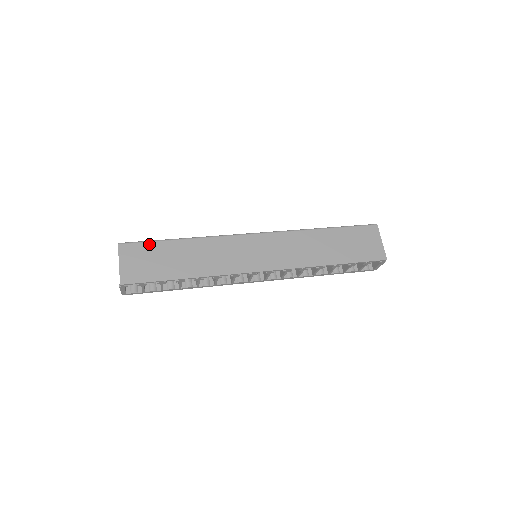
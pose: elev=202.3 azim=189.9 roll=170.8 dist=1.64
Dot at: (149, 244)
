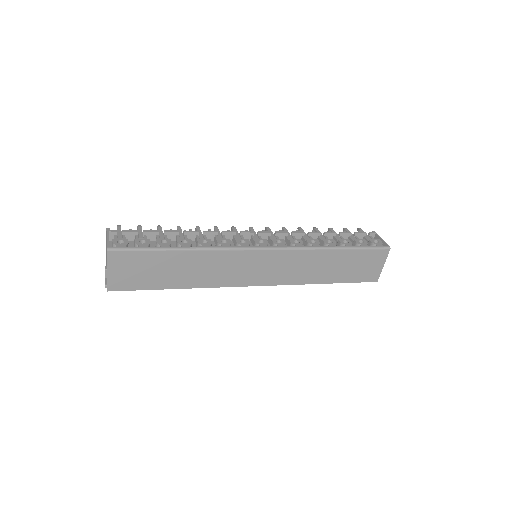
Dot at: (144, 253)
